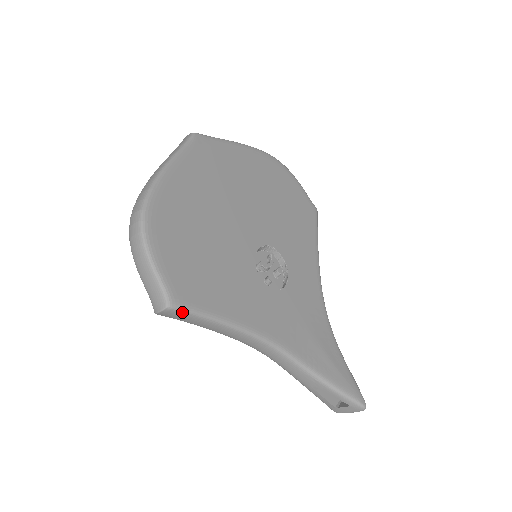
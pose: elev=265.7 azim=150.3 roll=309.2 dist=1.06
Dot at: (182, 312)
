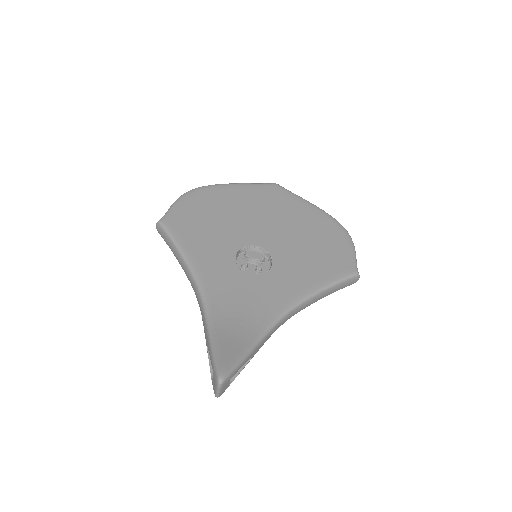
Dot at: (163, 229)
